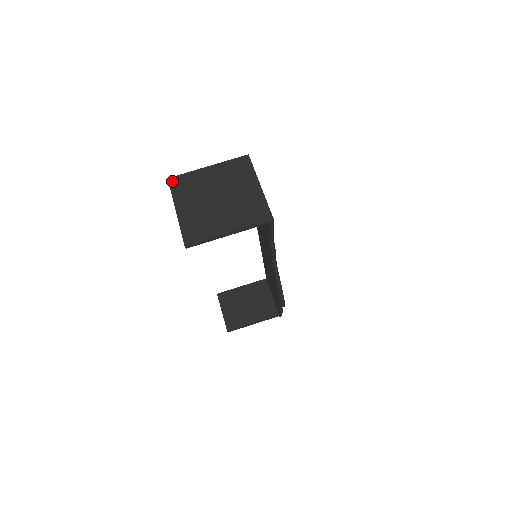
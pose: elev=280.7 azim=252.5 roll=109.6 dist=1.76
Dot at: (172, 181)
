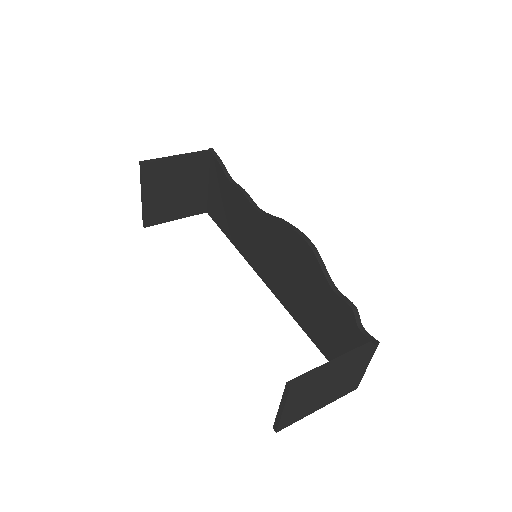
Dot at: (146, 221)
